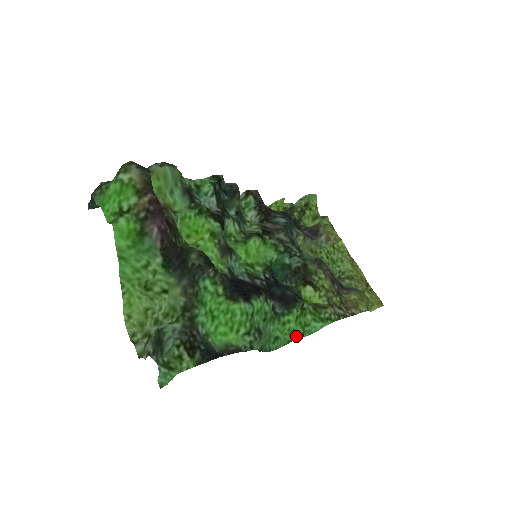
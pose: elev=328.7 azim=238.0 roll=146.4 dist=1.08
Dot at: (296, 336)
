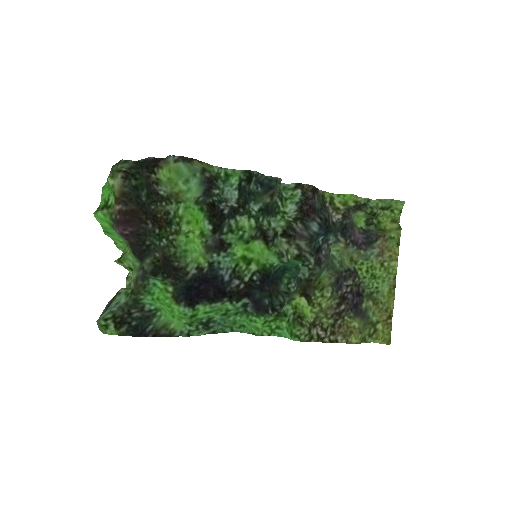
Dot at: (261, 333)
